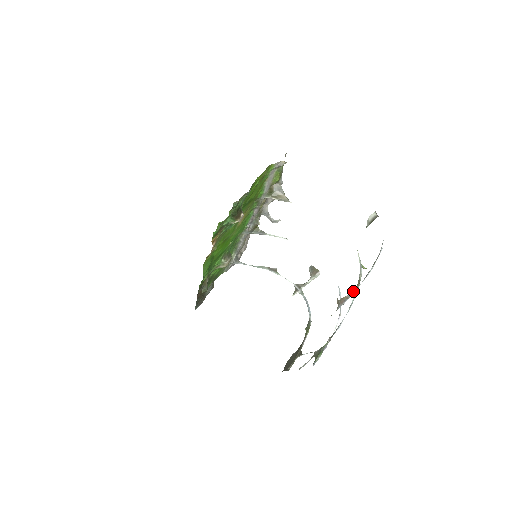
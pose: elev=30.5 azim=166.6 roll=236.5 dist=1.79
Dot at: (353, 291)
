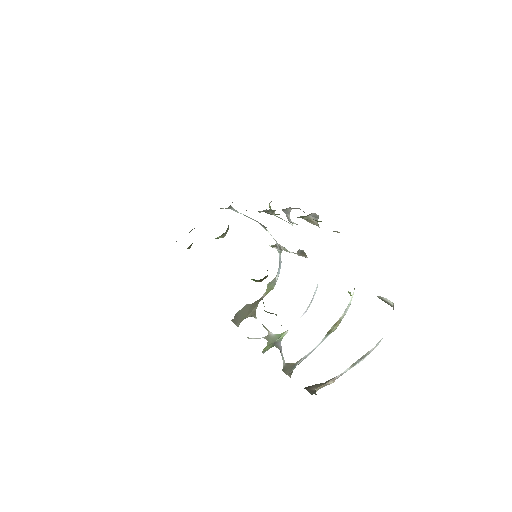
Dot at: (332, 382)
